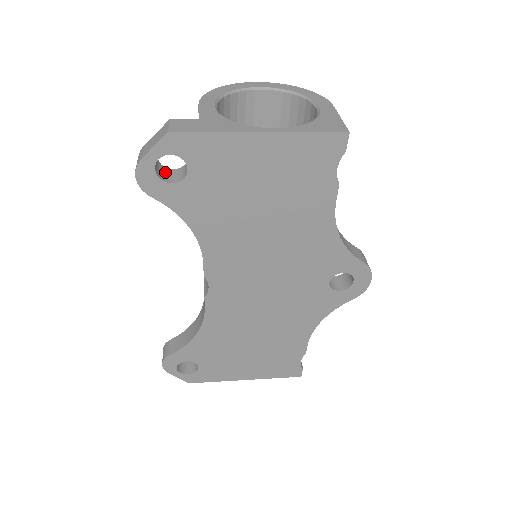
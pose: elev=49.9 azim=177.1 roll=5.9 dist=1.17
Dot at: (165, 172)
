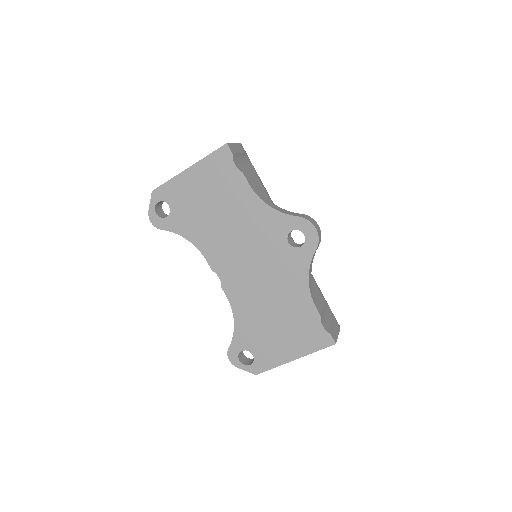
Dot at: occluded
